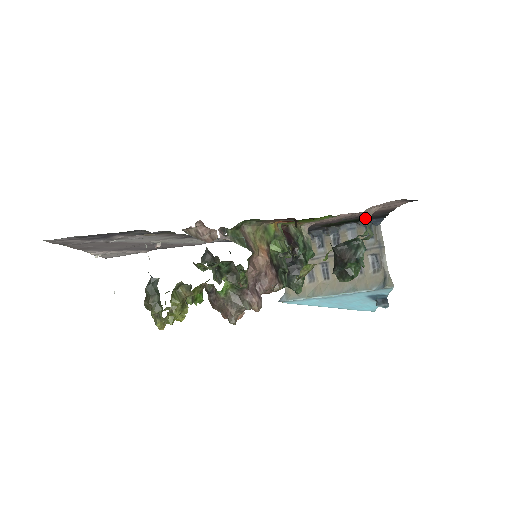
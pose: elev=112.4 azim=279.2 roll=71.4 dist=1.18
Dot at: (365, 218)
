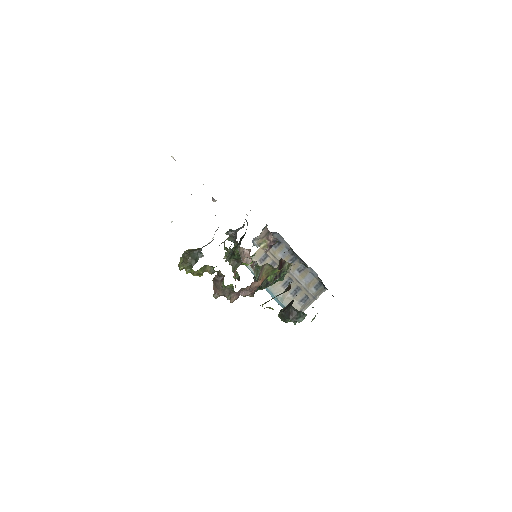
Dot at: occluded
